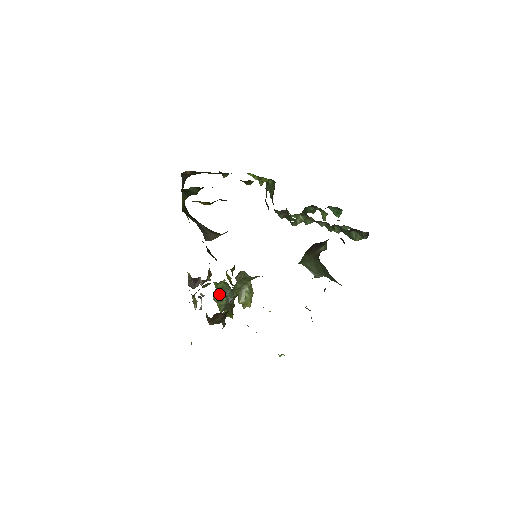
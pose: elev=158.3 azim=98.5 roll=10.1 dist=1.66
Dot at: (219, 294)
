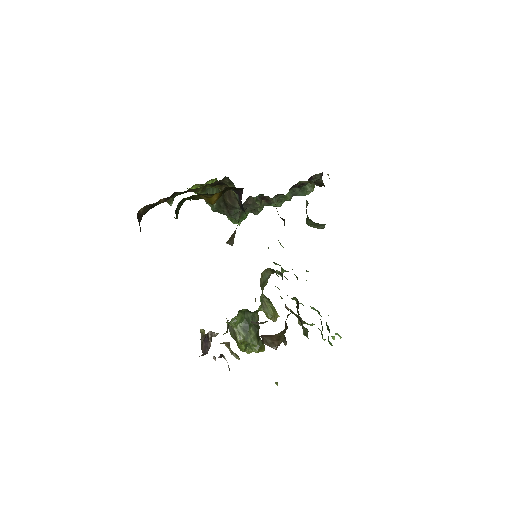
Dot at: (242, 330)
